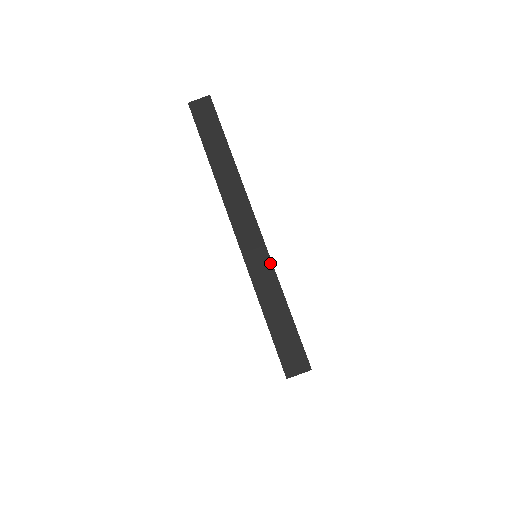
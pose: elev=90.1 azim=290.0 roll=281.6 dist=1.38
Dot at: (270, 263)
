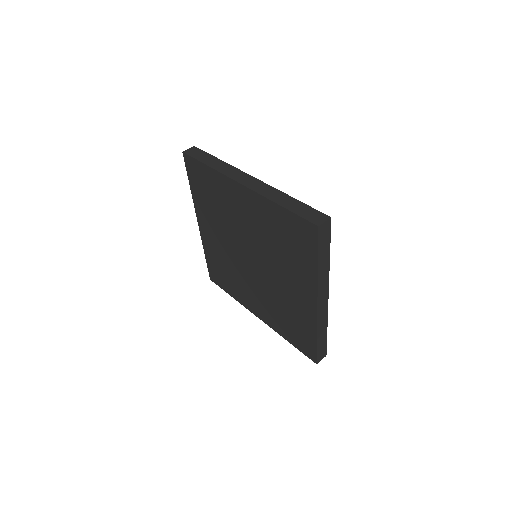
Dot at: (272, 188)
